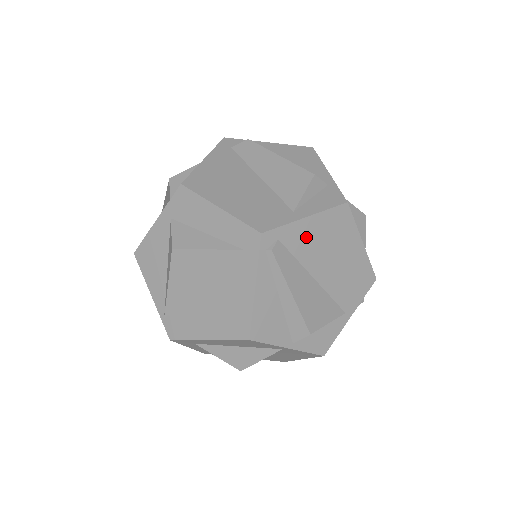
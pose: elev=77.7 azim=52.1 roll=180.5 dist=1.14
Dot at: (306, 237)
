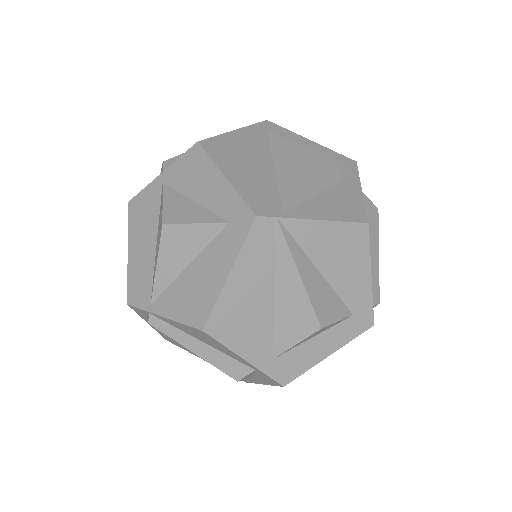
Dot at: occluded
